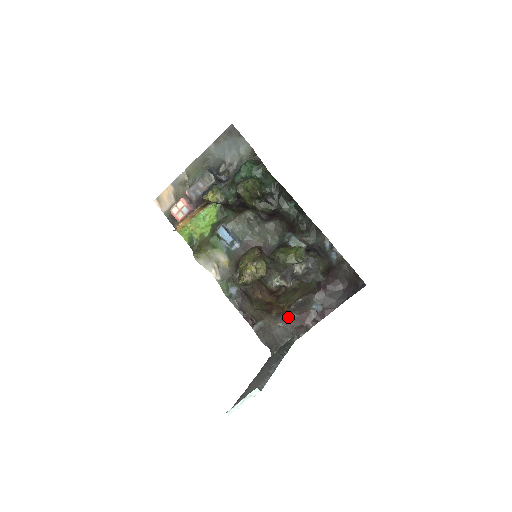
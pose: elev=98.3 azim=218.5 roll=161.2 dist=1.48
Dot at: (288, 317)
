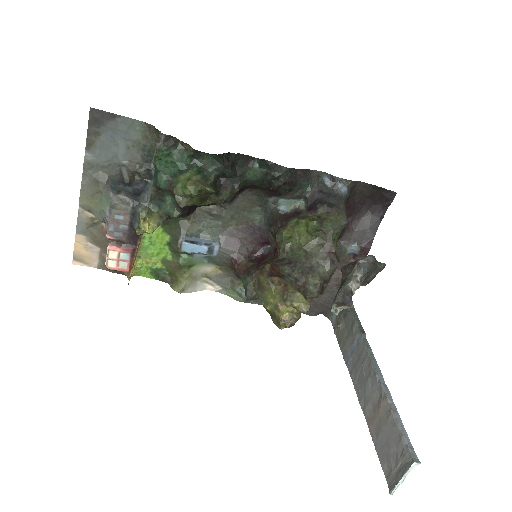
Dot at: occluded
